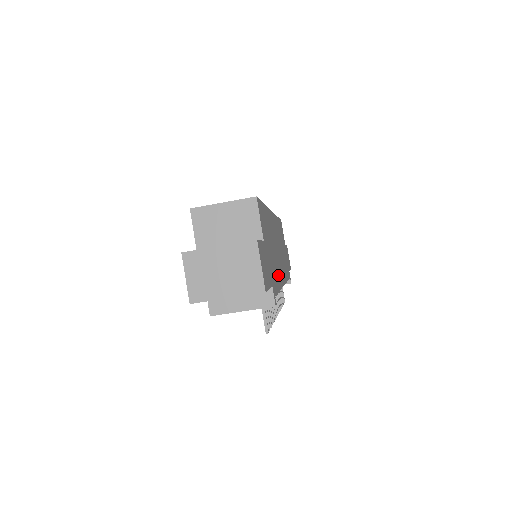
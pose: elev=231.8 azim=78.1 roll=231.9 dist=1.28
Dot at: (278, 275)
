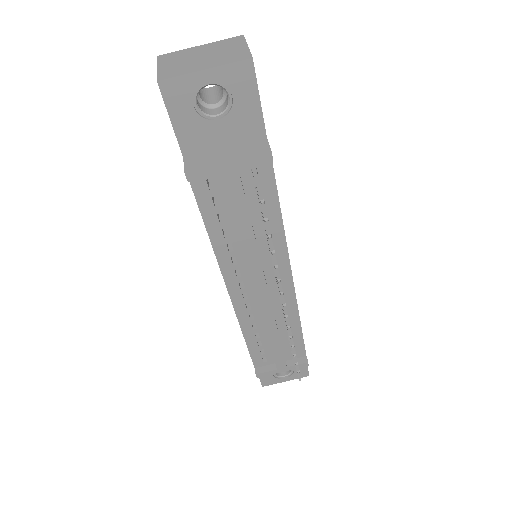
Dot at: occluded
